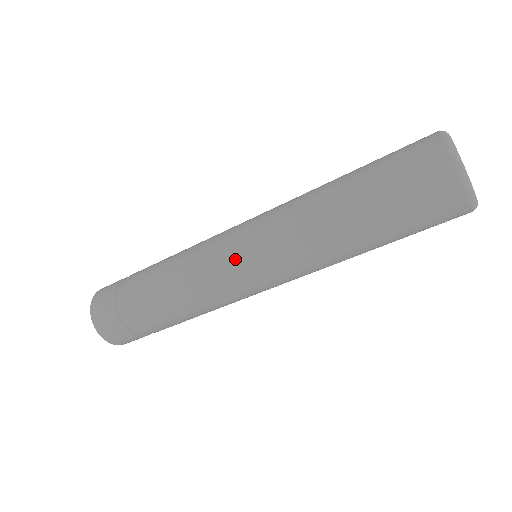
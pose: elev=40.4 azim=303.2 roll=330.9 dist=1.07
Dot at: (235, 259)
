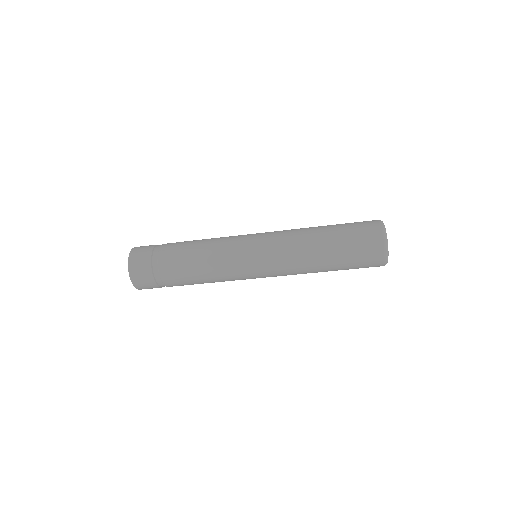
Dot at: (252, 274)
